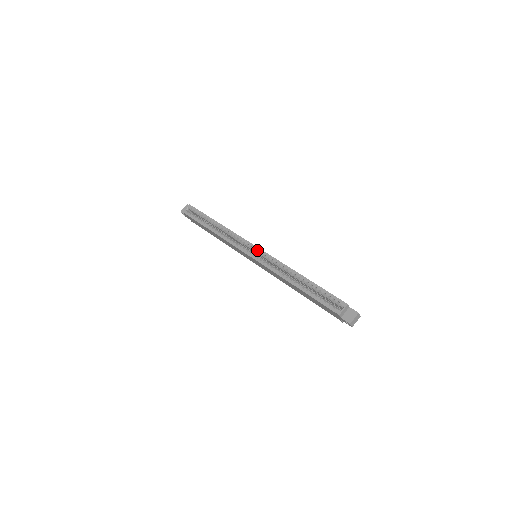
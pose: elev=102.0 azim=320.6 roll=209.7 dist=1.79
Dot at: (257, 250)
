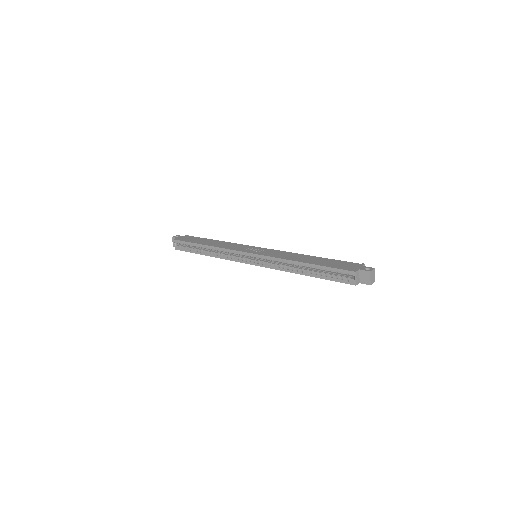
Dot at: (252, 256)
